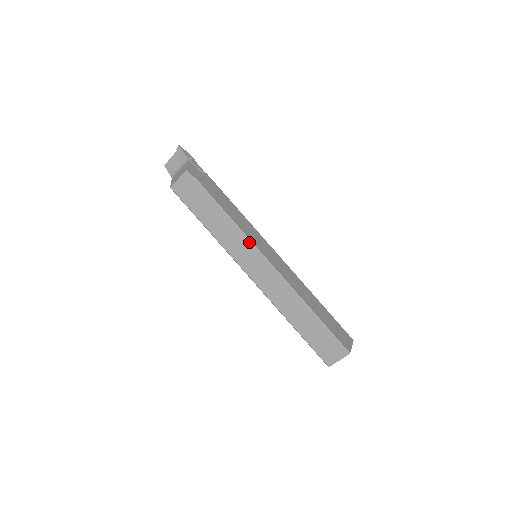
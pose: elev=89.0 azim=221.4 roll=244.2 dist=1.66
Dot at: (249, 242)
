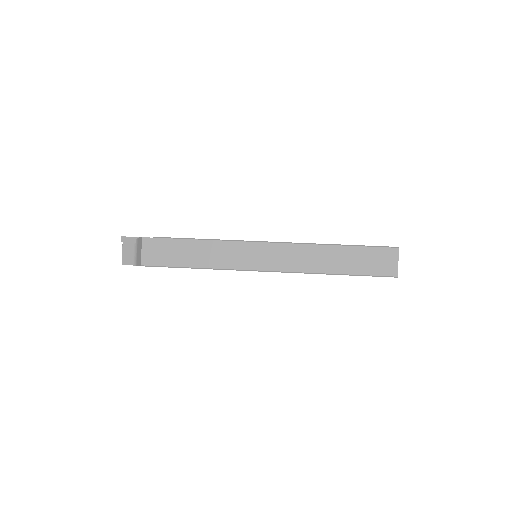
Dot at: (240, 243)
